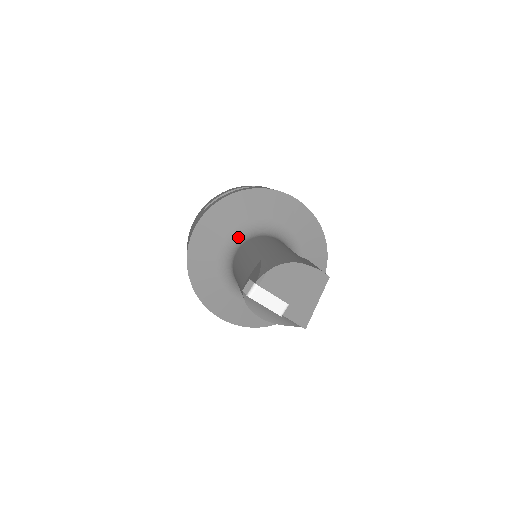
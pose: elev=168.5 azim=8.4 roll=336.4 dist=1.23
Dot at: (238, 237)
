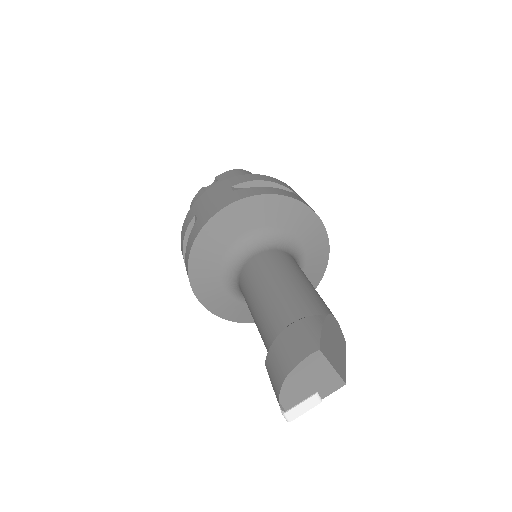
Dot at: (230, 280)
